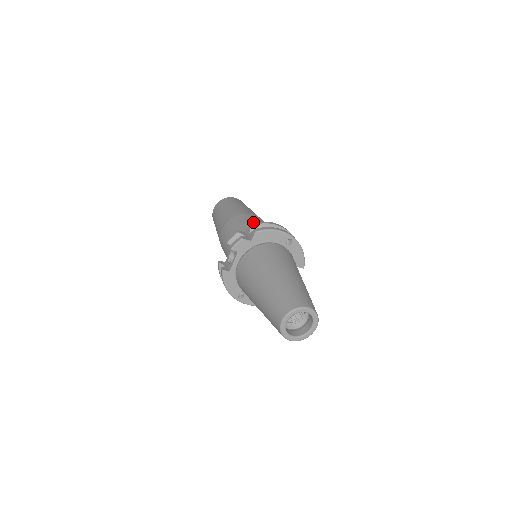
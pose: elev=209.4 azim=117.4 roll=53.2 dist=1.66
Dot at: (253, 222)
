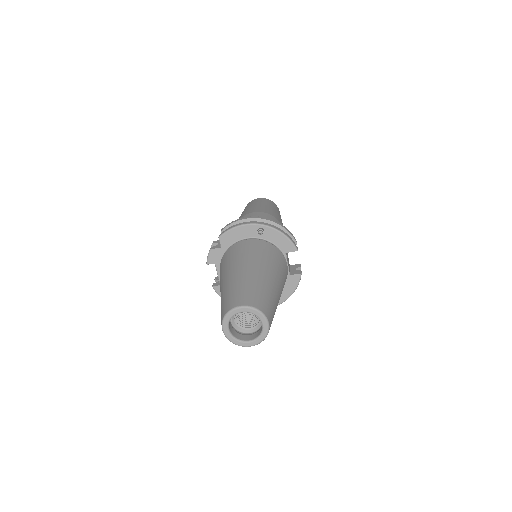
Dot at: occluded
